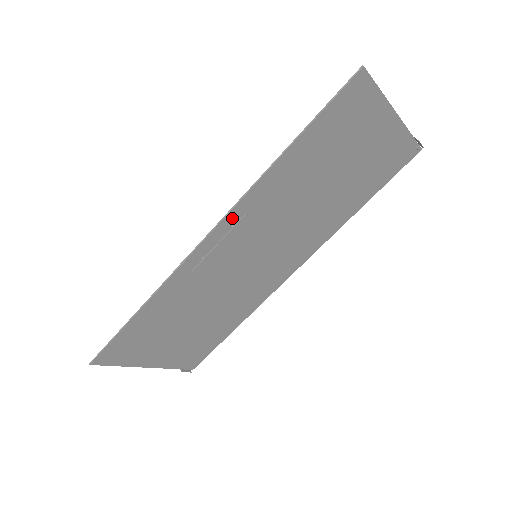
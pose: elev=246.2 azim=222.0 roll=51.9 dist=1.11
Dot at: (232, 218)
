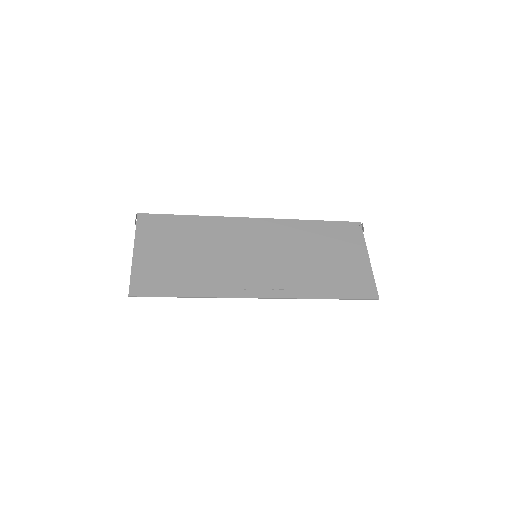
Dot at: (276, 294)
